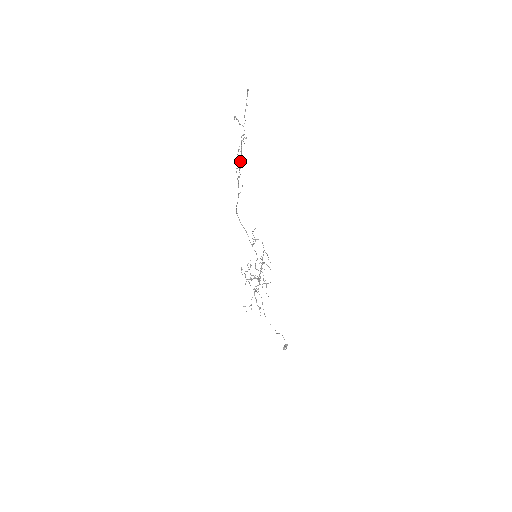
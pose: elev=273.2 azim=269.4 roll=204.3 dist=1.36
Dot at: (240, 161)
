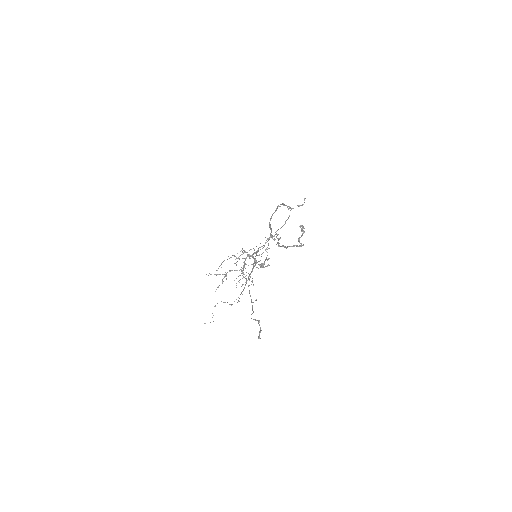
Dot at: (276, 244)
